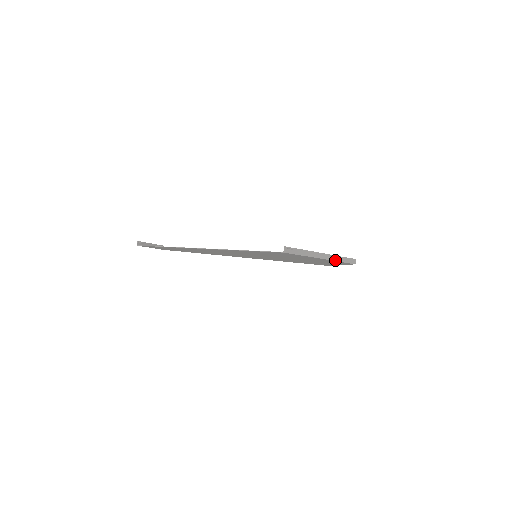
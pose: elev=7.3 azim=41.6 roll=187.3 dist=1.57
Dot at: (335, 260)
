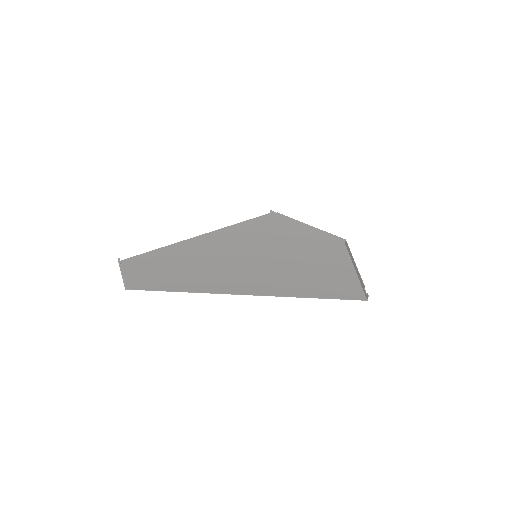
Dot at: (351, 259)
